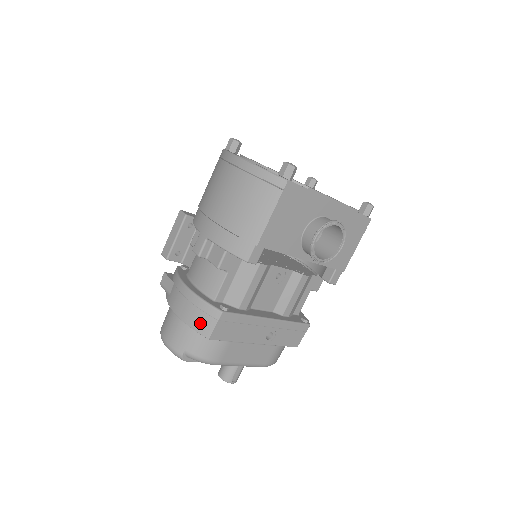
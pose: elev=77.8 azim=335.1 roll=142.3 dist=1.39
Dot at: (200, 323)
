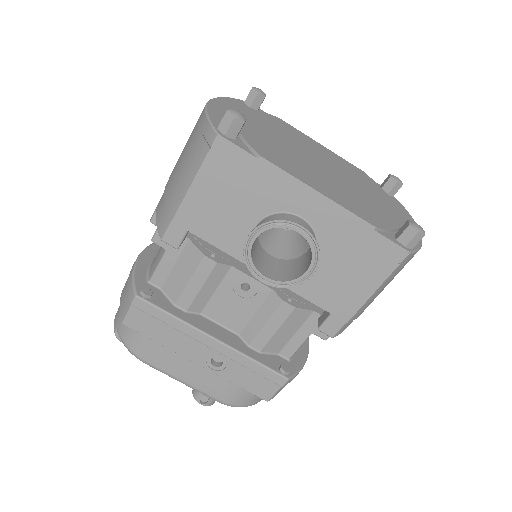
Dot at: (123, 300)
